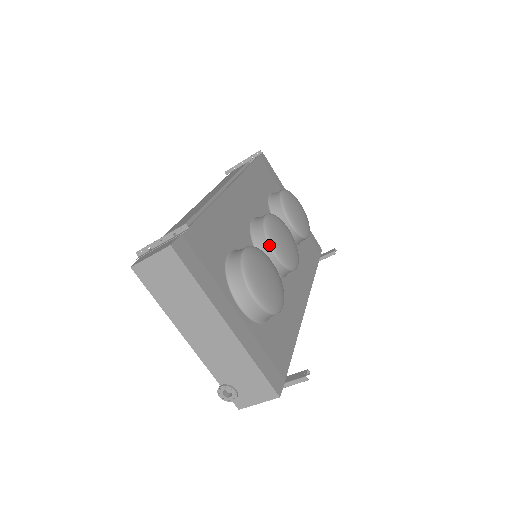
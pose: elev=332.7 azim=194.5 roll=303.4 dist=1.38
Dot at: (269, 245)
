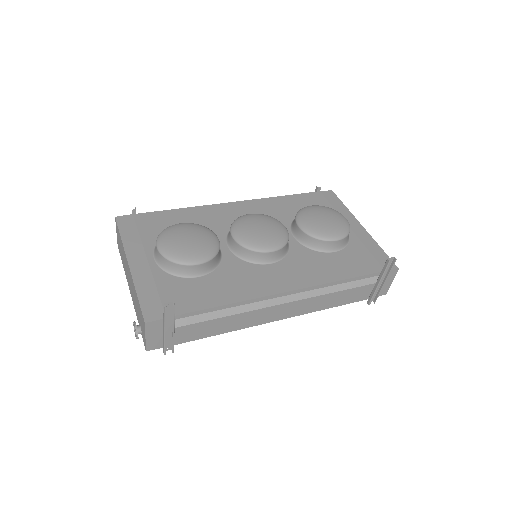
Dot at: (230, 229)
